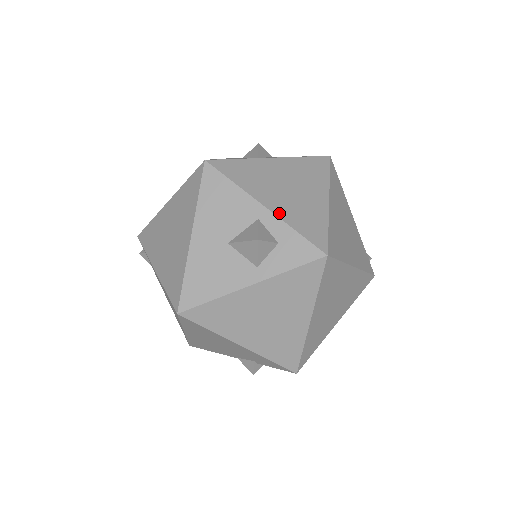
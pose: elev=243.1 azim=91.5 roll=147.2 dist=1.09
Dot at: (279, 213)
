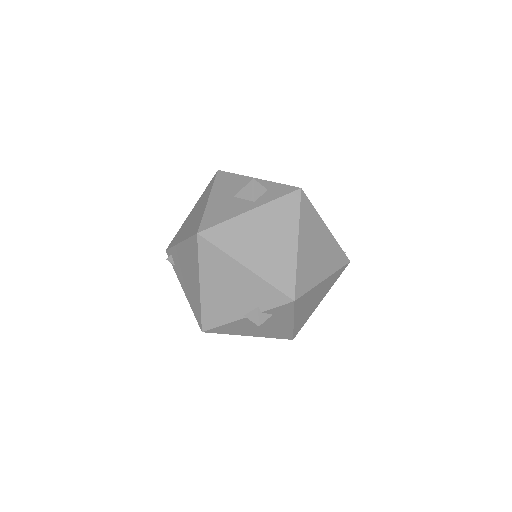
Dot at: (267, 181)
